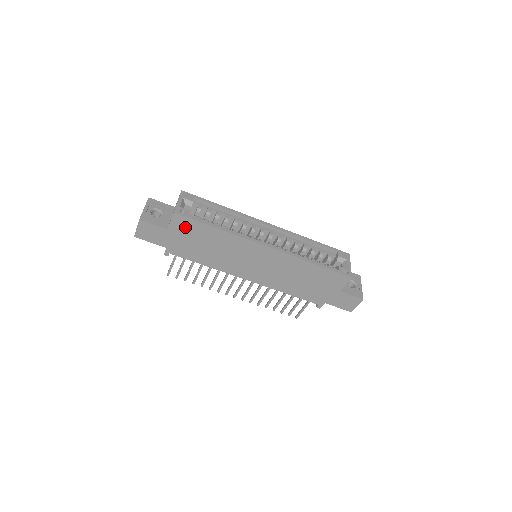
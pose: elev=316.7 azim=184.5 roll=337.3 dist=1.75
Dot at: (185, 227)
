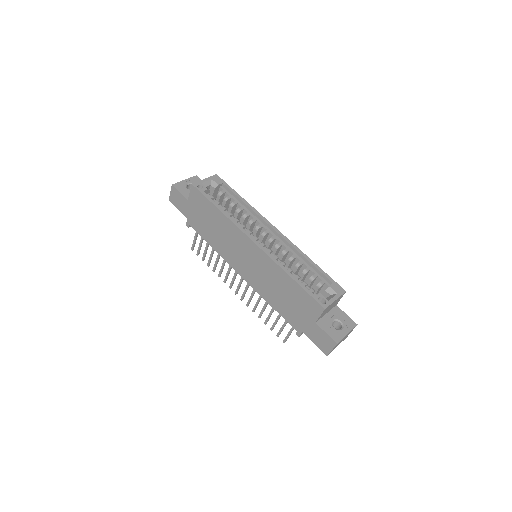
Dot at: (199, 201)
